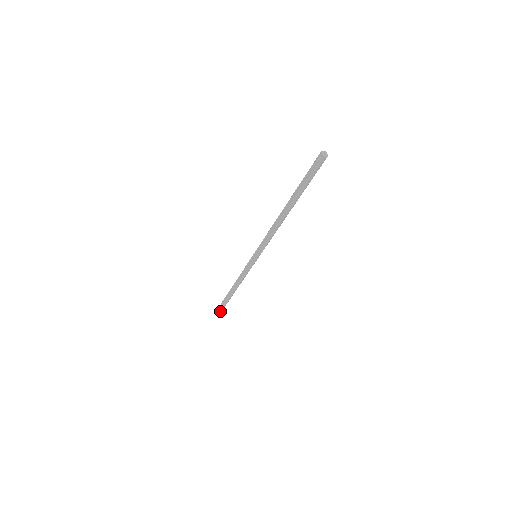
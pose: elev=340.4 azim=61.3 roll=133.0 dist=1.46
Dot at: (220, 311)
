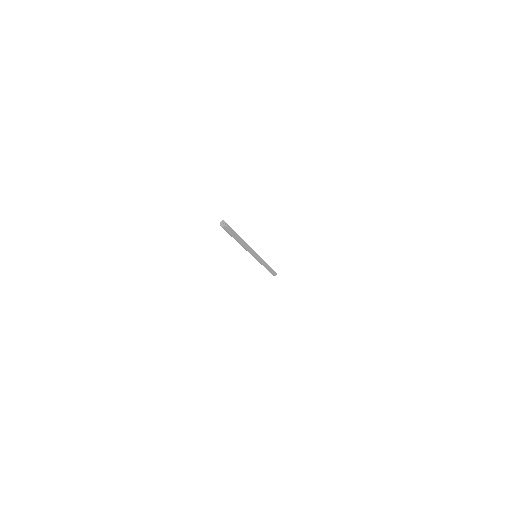
Dot at: (272, 274)
